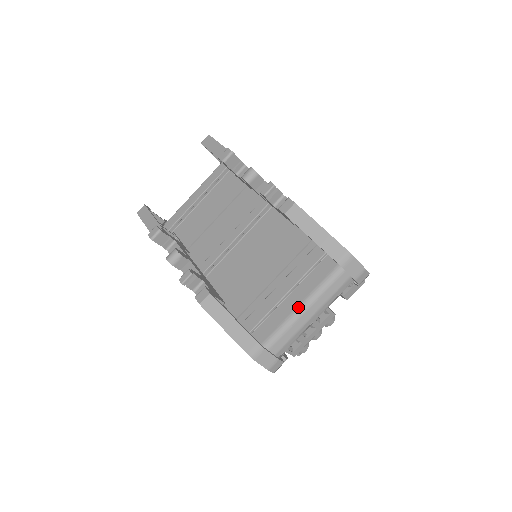
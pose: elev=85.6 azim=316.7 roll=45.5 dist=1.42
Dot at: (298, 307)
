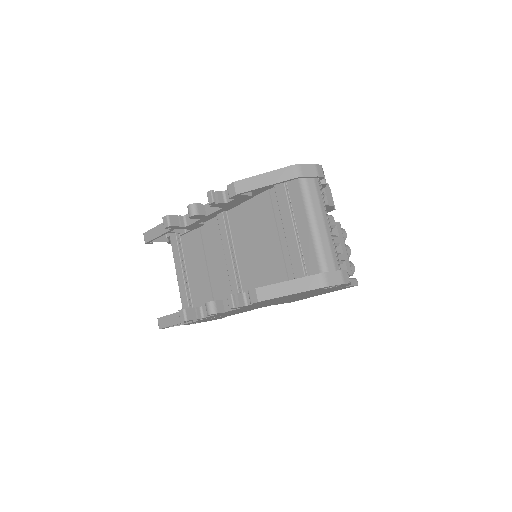
Dot at: (310, 228)
